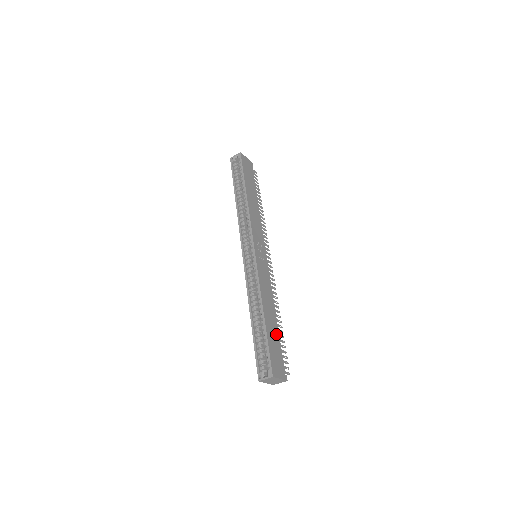
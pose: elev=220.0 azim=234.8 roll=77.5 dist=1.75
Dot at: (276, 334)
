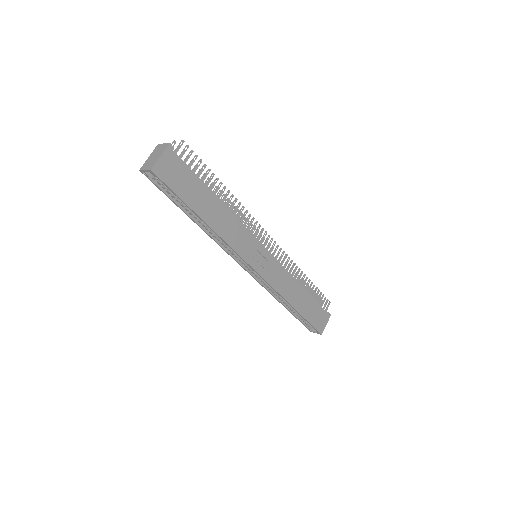
Dot at: (310, 301)
